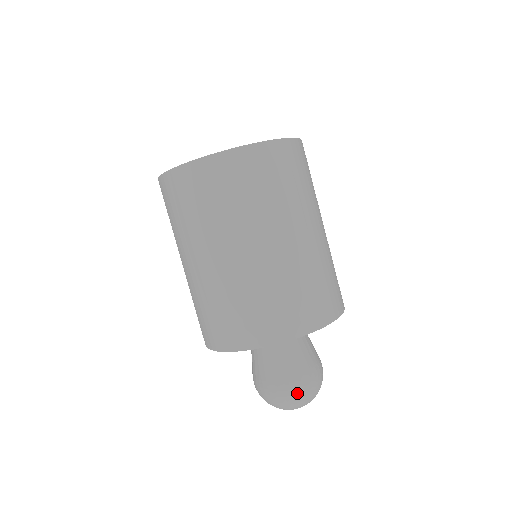
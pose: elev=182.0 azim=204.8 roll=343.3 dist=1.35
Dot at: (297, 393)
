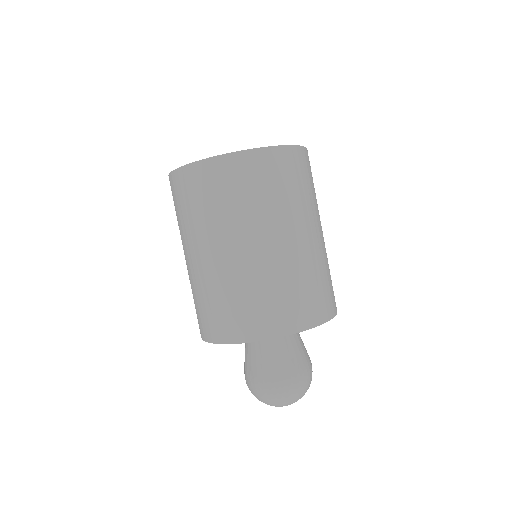
Dot at: (286, 390)
